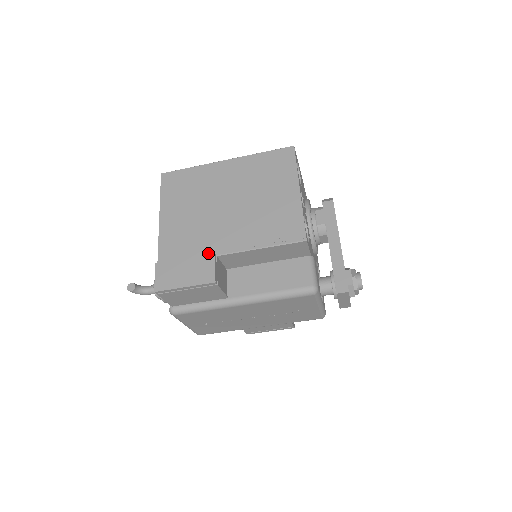
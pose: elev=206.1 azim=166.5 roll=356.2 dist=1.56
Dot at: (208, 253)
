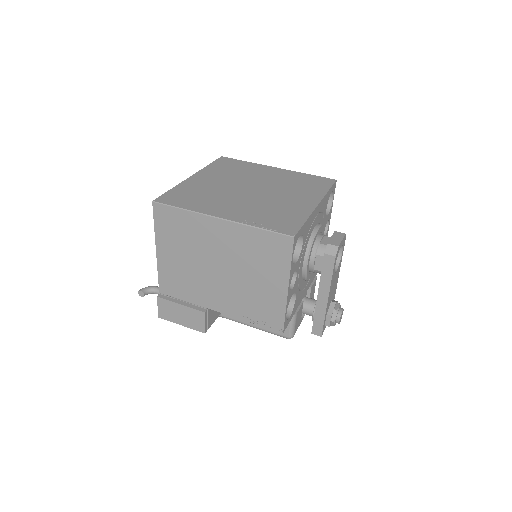
Dot at: (200, 304)
